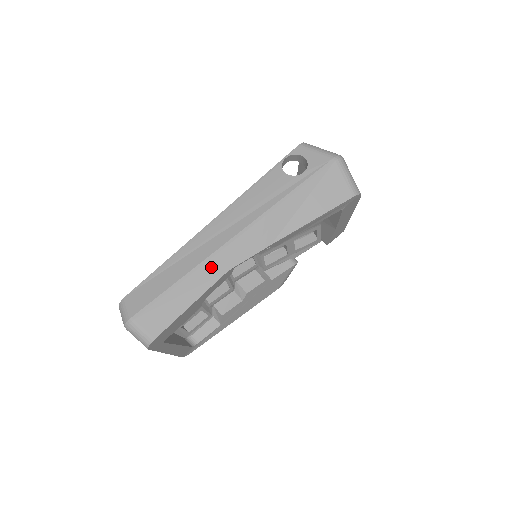
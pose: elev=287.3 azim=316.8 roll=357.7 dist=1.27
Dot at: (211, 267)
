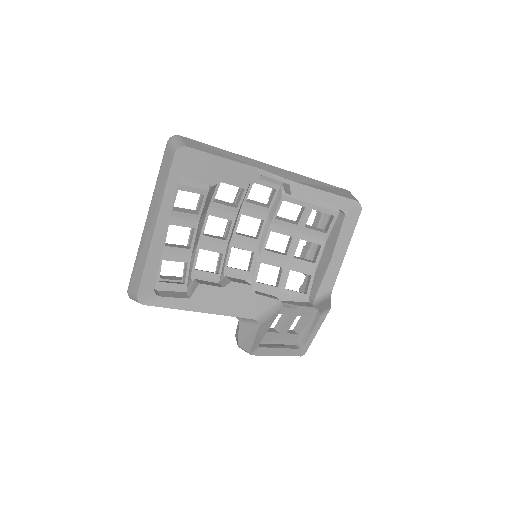
Dot at: (247, 160)
